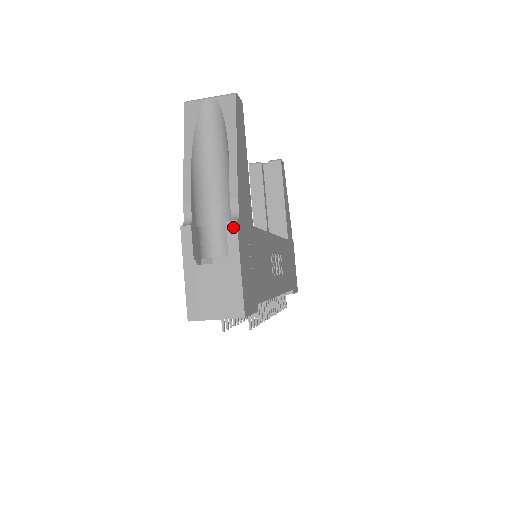
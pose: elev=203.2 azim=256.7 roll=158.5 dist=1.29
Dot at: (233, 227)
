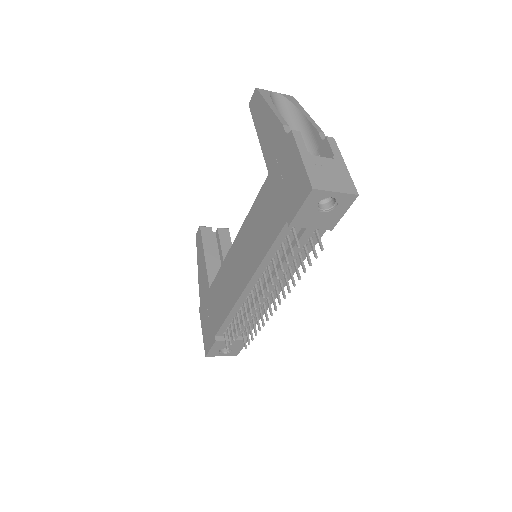
Dot at: (333, 141)
